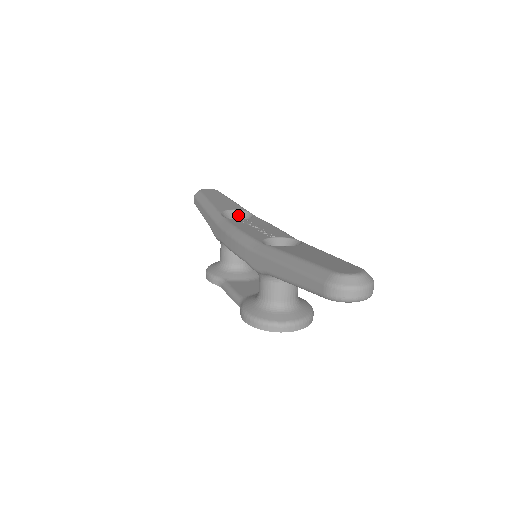
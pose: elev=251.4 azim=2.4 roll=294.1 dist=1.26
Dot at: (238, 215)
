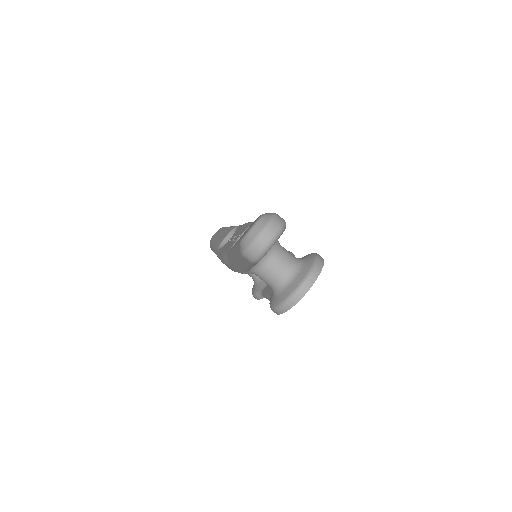
Dot at: occluded
